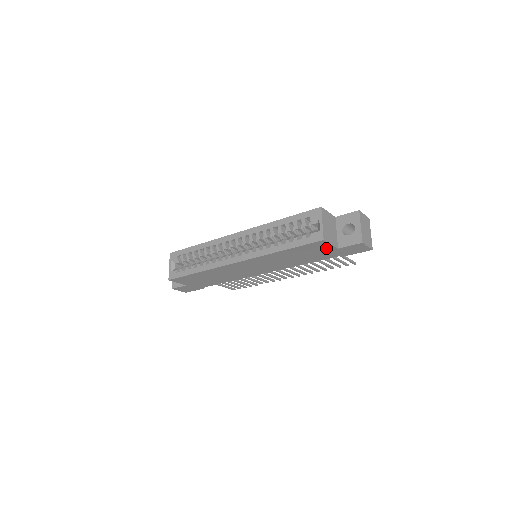
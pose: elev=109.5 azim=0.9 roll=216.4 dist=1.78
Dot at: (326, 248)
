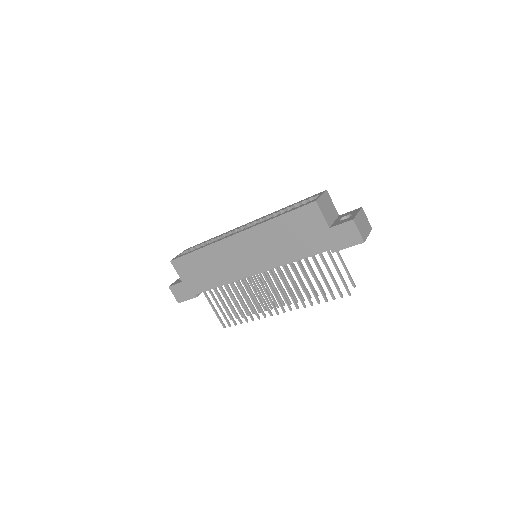
Dot at: (318, 223)
